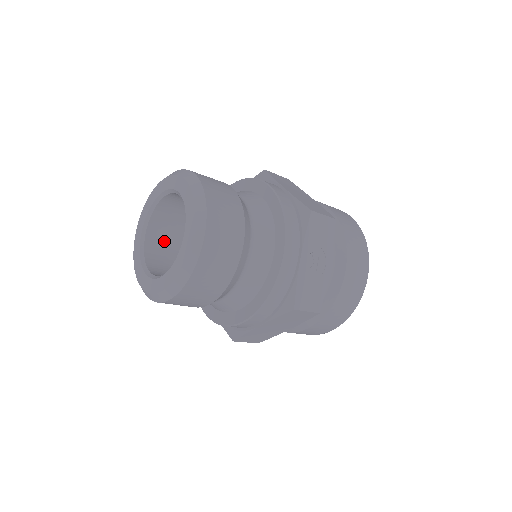
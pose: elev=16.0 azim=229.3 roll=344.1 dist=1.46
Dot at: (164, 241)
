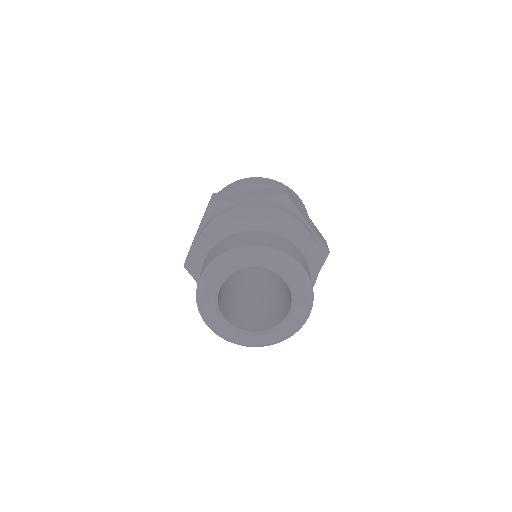
Dot at: (229, 311)
